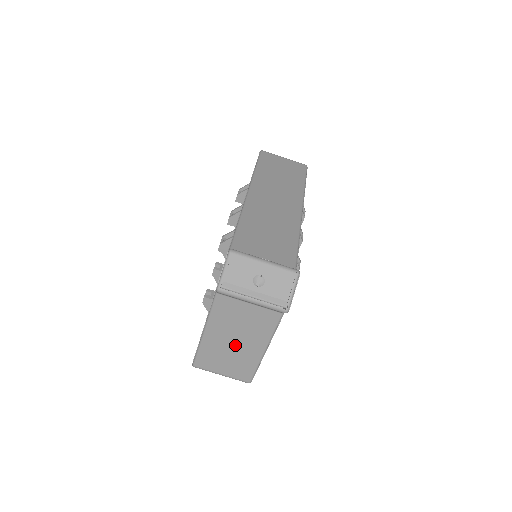
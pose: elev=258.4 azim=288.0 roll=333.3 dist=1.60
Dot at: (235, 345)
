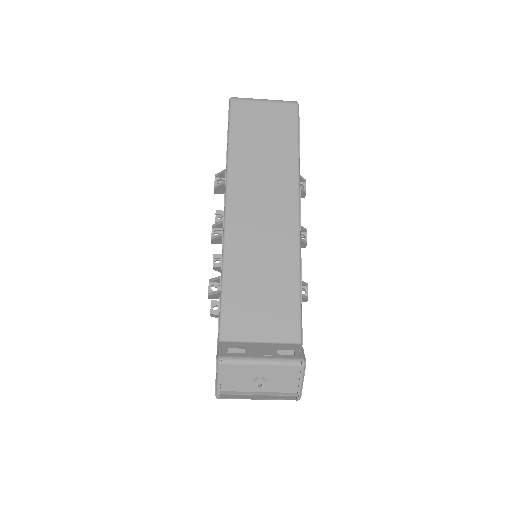
Dot at: occluded
